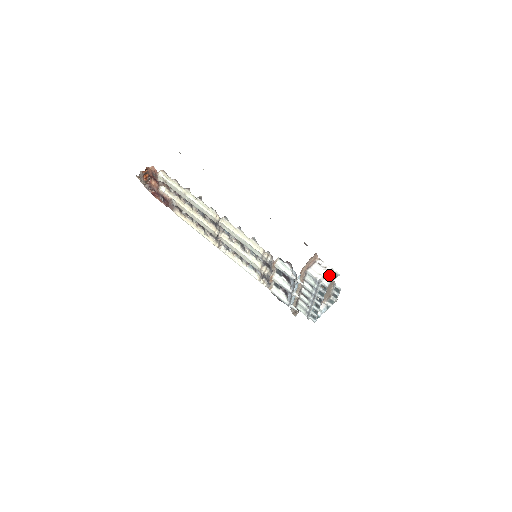
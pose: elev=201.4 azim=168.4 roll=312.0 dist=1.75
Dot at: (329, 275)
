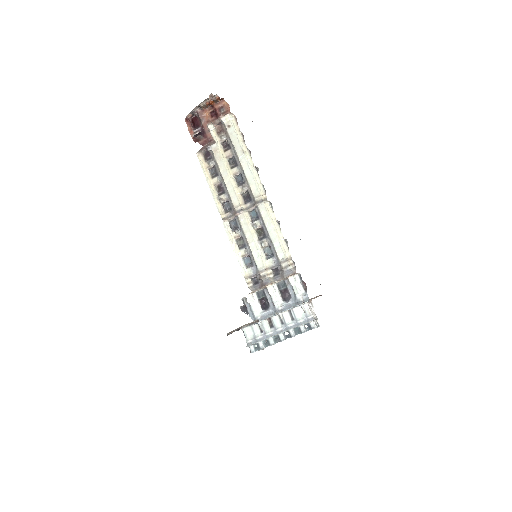
Dot at: occluded
